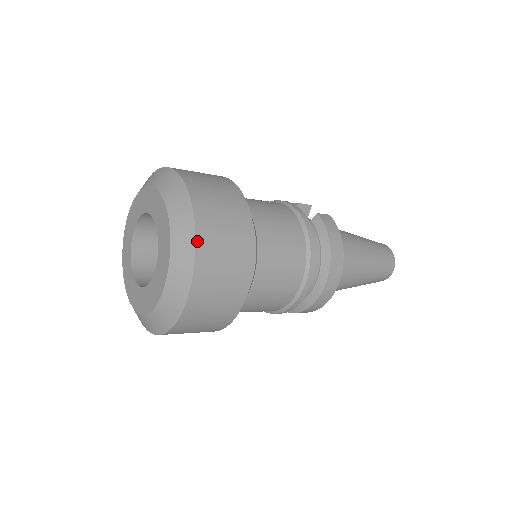
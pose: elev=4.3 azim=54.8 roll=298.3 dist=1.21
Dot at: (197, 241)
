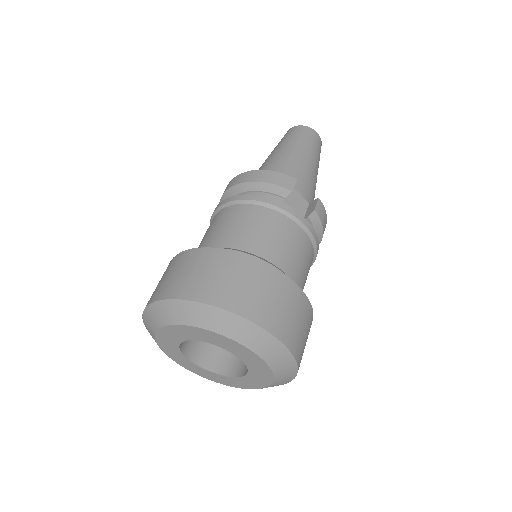
Dot at: occluded
